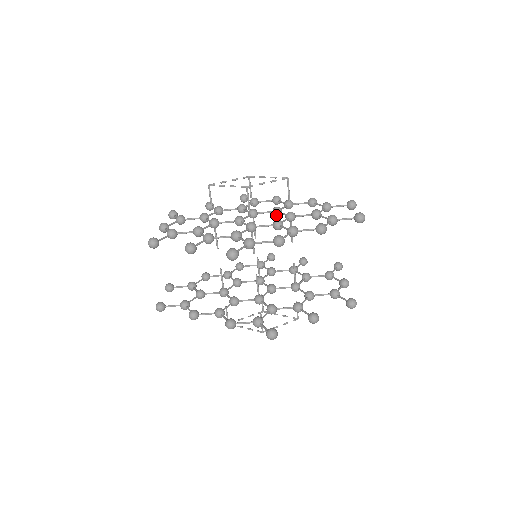
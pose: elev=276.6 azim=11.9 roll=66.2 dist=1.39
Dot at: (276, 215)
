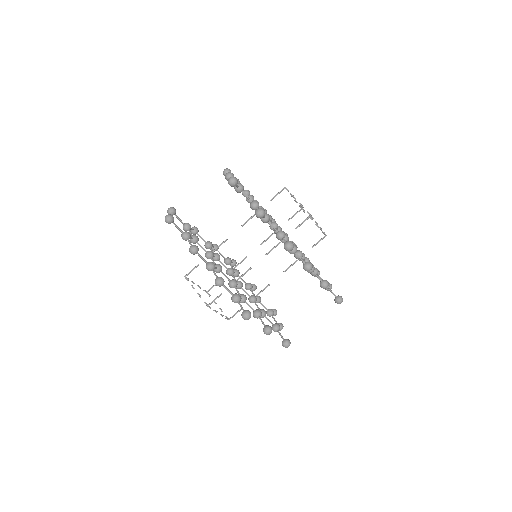
Dot at: occluded
